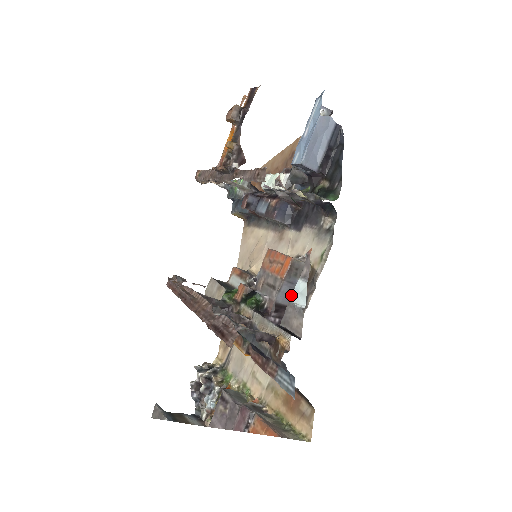
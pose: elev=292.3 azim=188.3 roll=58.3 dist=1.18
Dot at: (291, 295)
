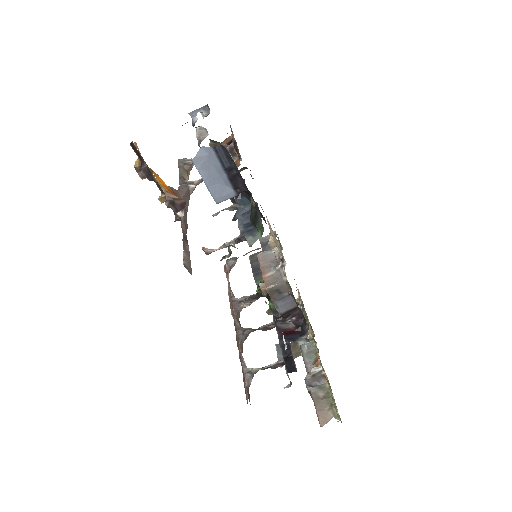
Dot at: (290, 302)
